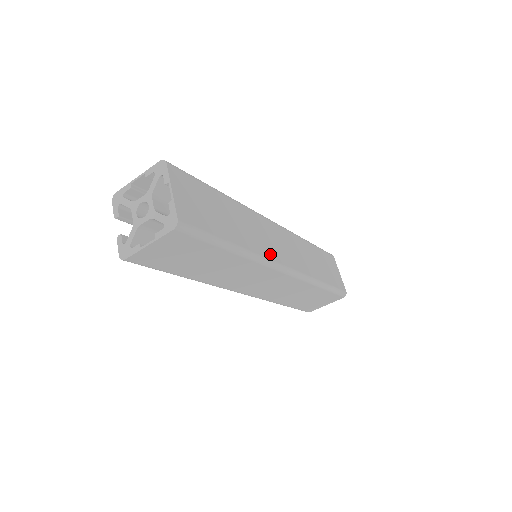
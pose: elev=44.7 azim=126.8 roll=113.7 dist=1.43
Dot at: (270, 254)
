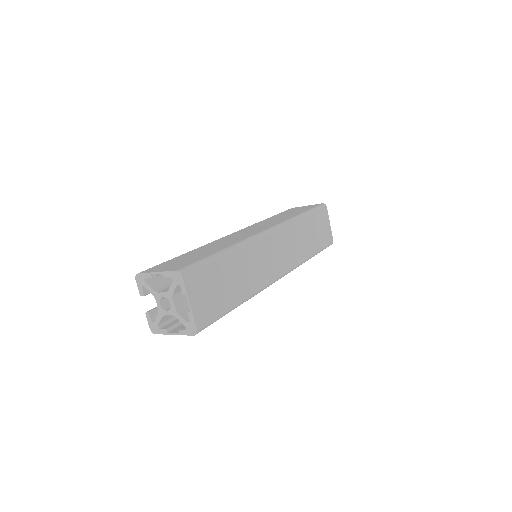
Dot at: (268, 277)
